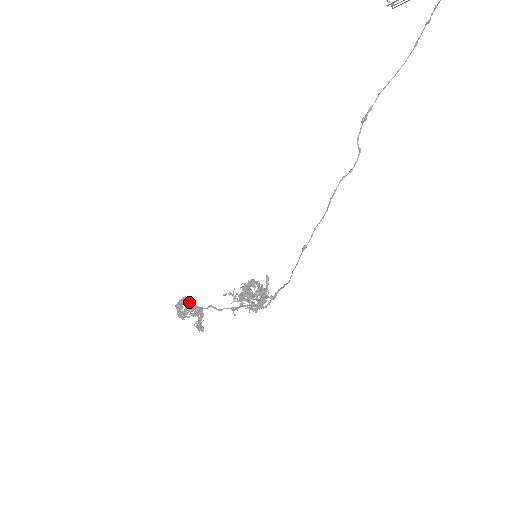
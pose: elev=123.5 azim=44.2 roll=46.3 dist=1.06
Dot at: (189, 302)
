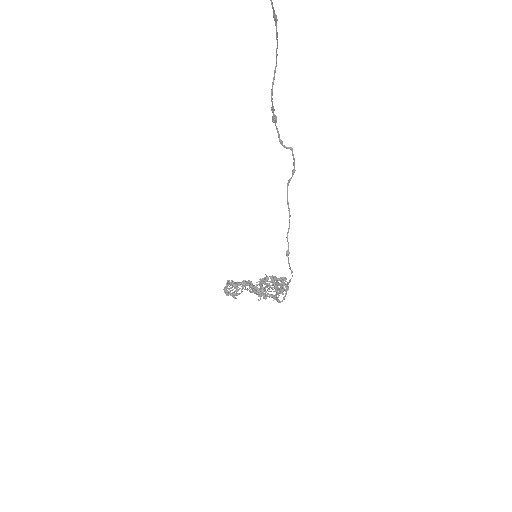
Dot at: (232, 285)
